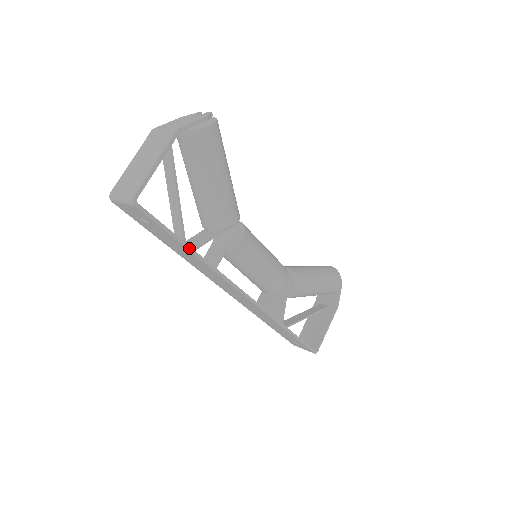
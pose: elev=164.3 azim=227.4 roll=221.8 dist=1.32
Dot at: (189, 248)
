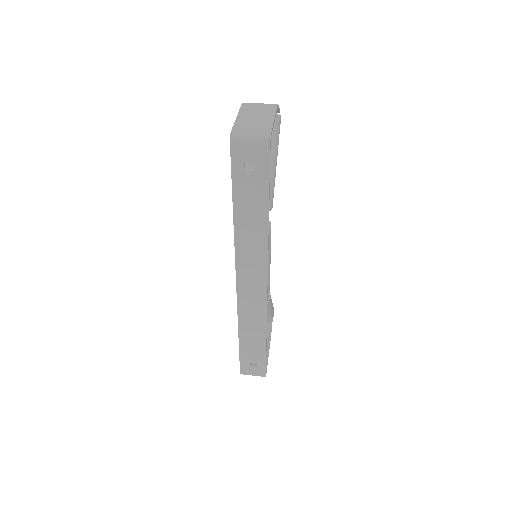
Dot at: occluded
